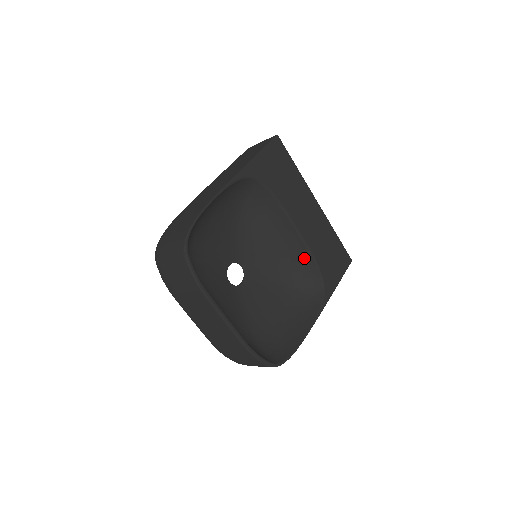
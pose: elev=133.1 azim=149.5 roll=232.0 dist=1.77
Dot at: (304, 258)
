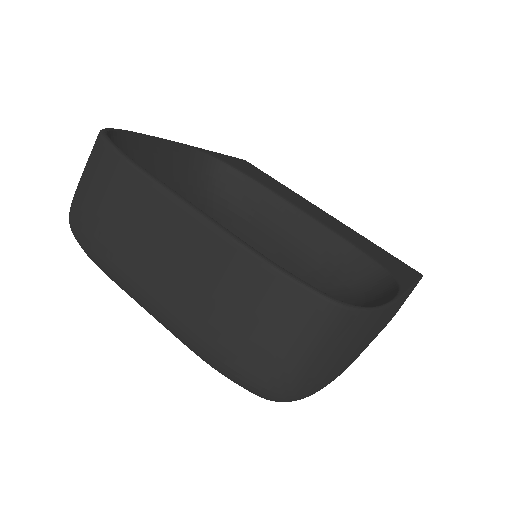
Dot at: (336, 250)
